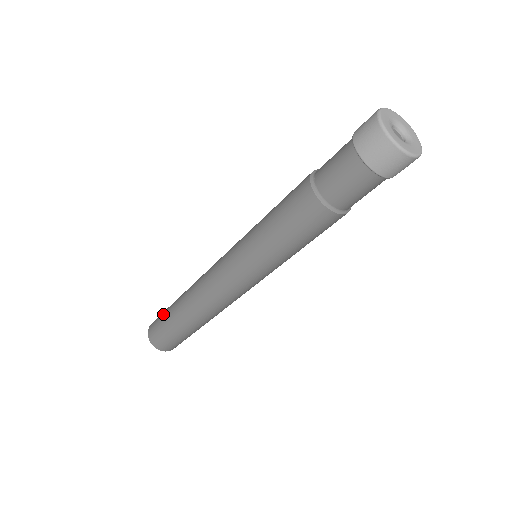
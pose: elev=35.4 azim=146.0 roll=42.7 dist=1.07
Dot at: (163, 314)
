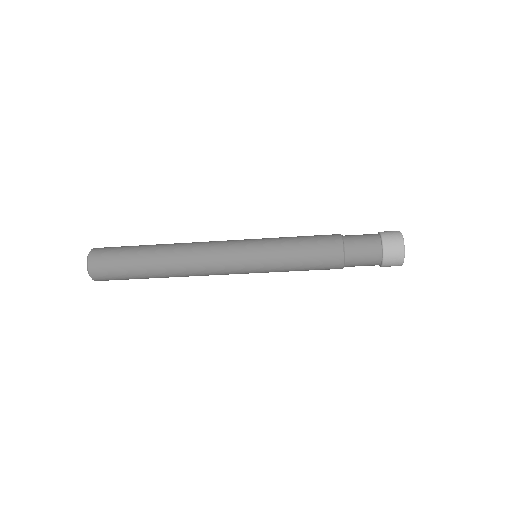
Dot at: (122, 258)
